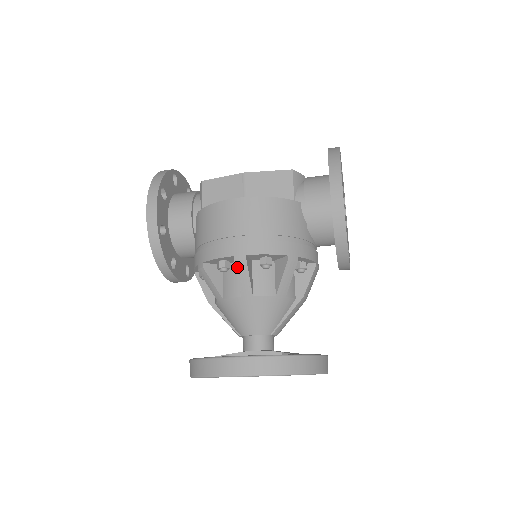
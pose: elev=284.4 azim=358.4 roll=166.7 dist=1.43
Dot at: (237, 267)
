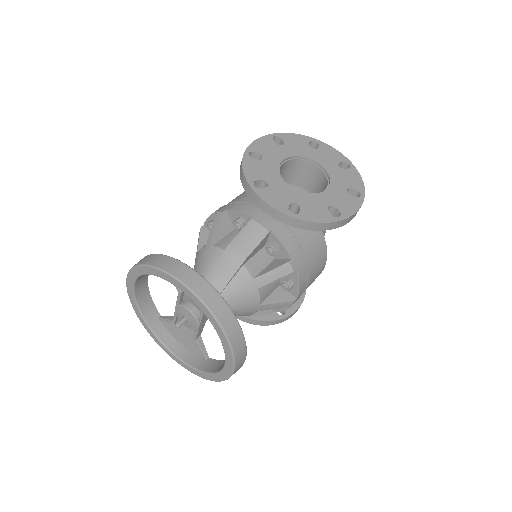
Dot at: occluded
